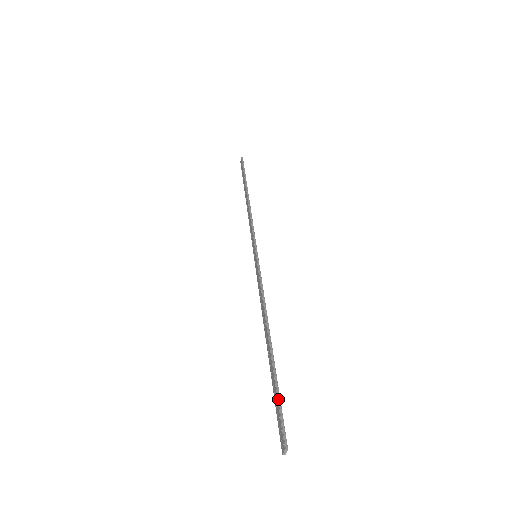
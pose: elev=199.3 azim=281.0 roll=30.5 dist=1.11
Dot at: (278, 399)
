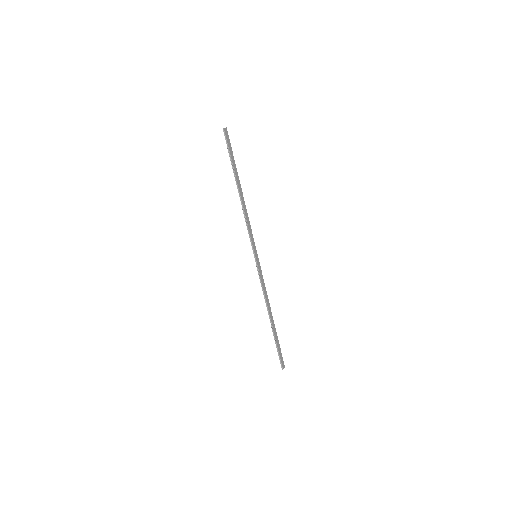
Dot at: (277, 350)
